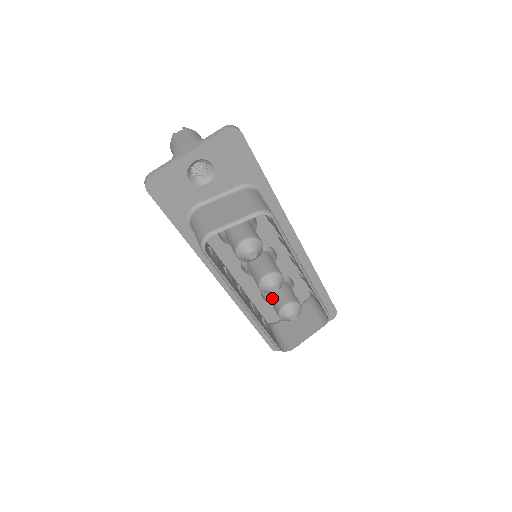
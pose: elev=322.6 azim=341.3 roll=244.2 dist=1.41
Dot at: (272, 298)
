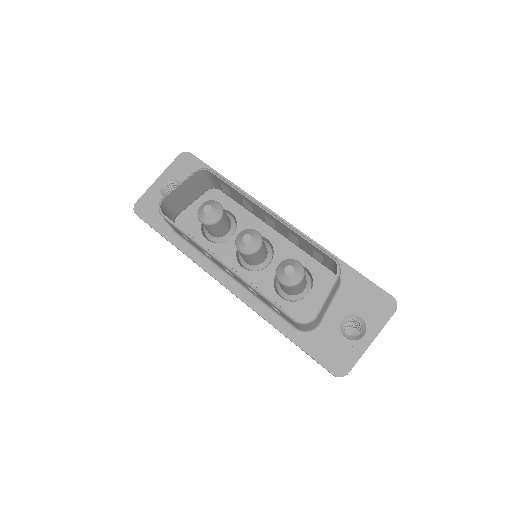
Dot at: occluded
